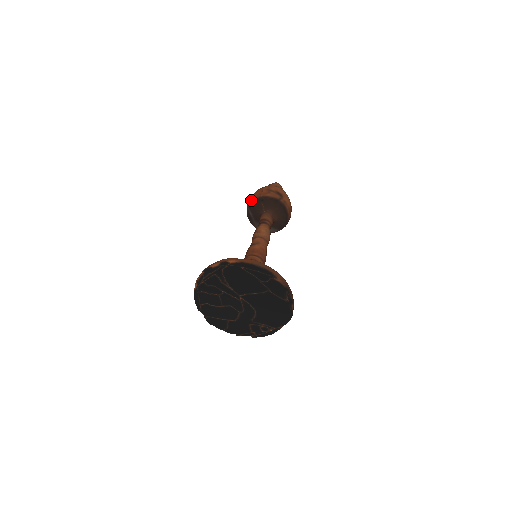
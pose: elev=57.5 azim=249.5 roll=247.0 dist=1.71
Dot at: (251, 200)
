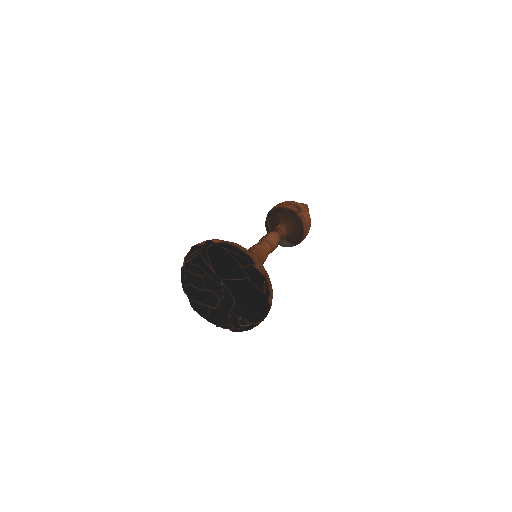
Dot at: (270, 210)
